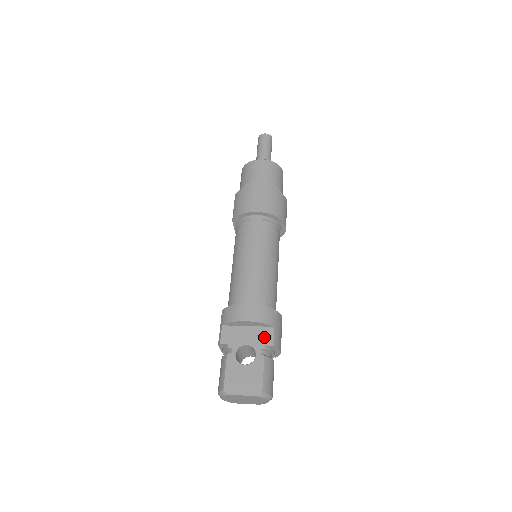
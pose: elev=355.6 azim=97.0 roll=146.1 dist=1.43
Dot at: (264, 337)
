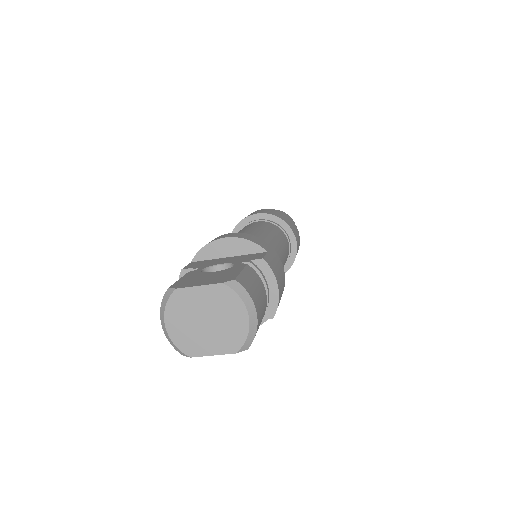
Dot at: (250, 257)
